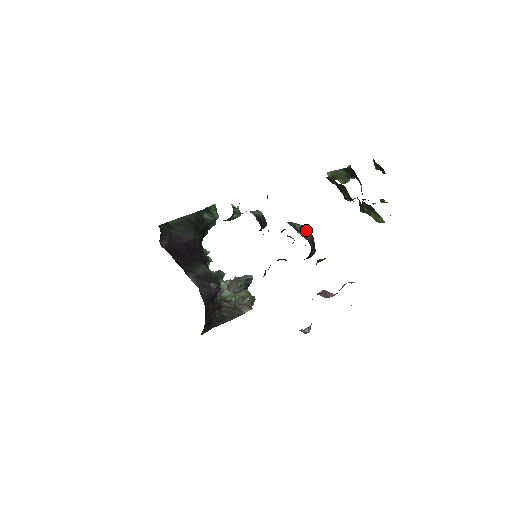
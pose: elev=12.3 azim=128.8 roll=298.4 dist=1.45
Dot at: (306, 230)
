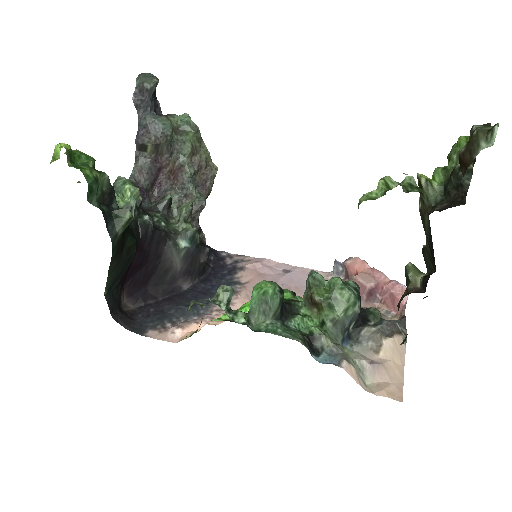
Dot at: (356, 316)
